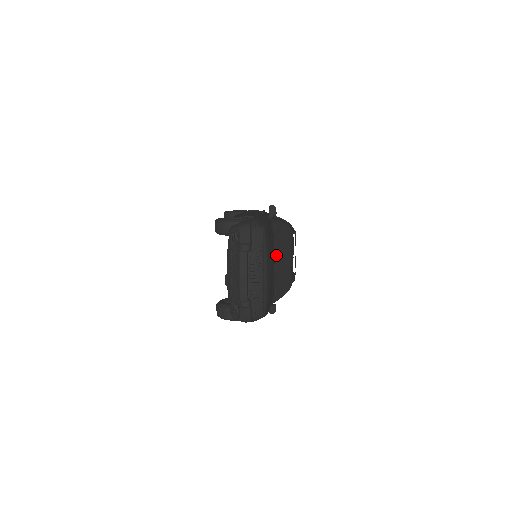
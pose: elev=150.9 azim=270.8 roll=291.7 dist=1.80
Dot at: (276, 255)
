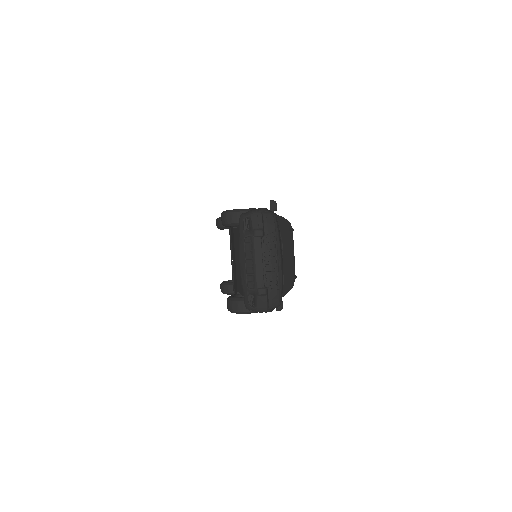
Dot at: (282, 248)
